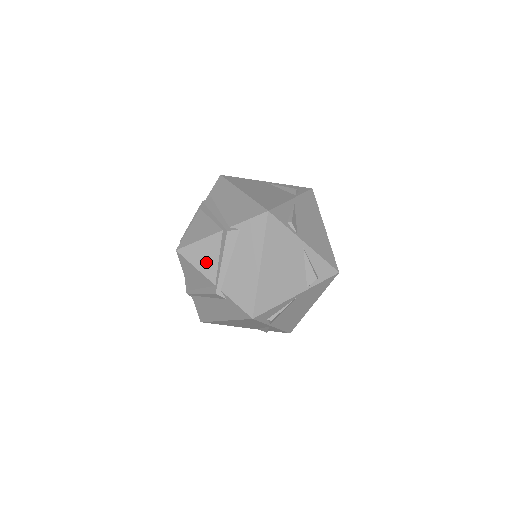
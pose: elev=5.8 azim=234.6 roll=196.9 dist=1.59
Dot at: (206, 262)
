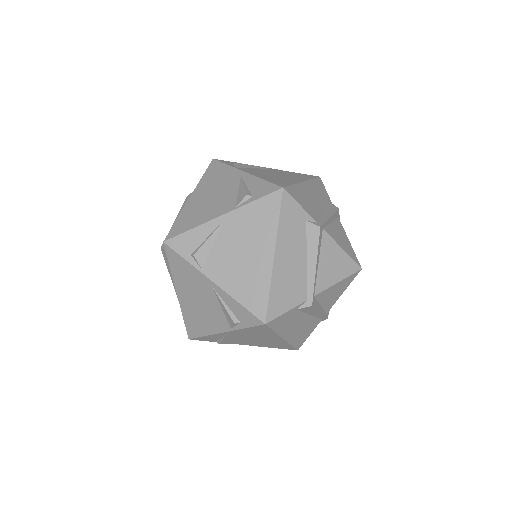
Dot at: occluded
